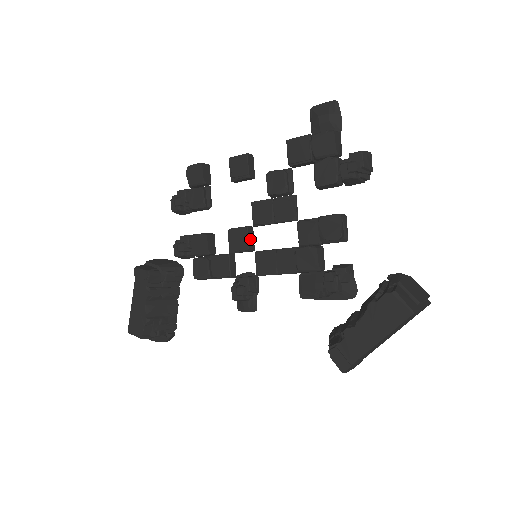
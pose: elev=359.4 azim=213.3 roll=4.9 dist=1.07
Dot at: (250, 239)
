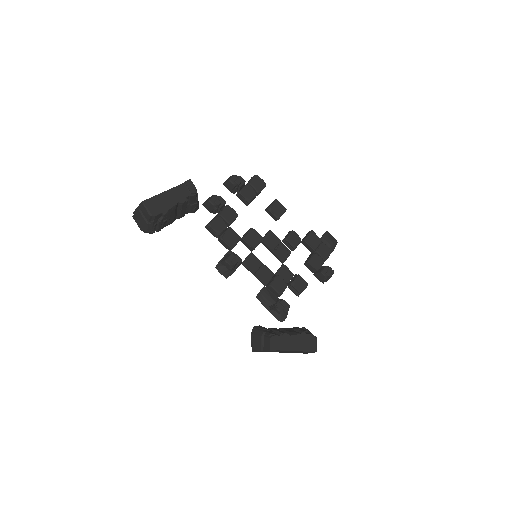
Dot at: occluded
